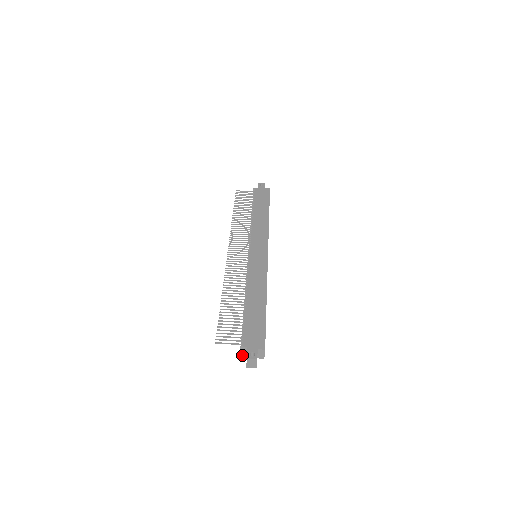
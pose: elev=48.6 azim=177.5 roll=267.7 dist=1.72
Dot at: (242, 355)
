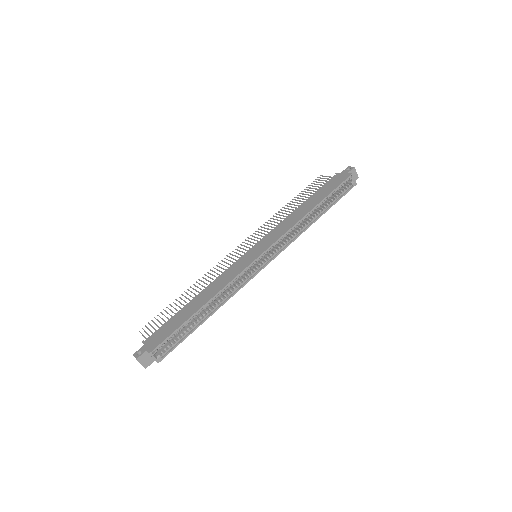
Dot at: occluded
